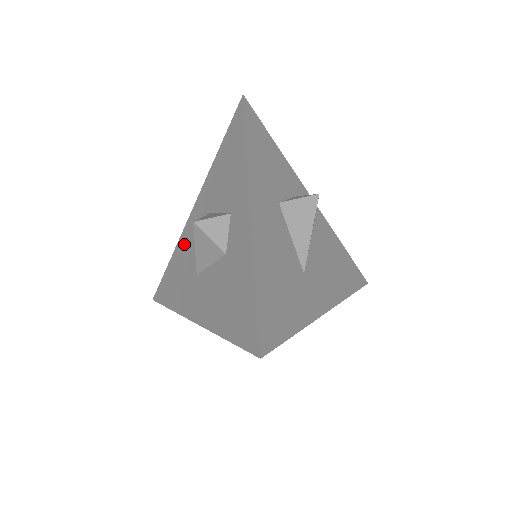
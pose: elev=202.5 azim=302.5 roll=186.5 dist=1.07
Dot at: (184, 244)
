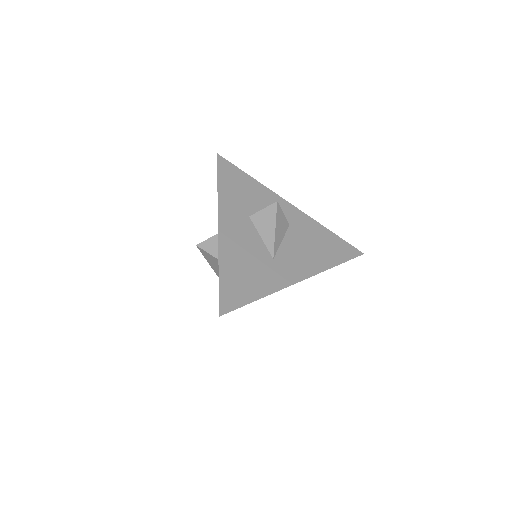
Dot at: occluded
